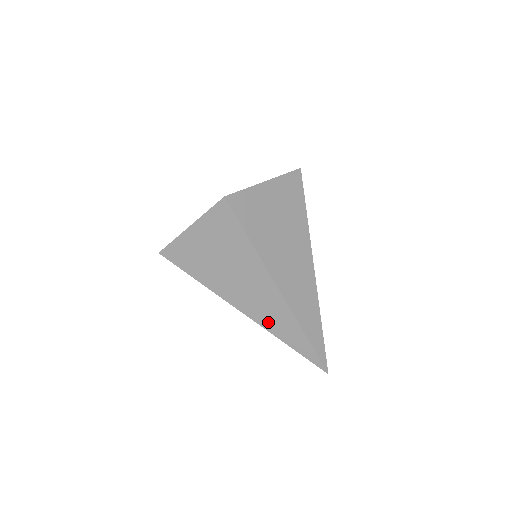
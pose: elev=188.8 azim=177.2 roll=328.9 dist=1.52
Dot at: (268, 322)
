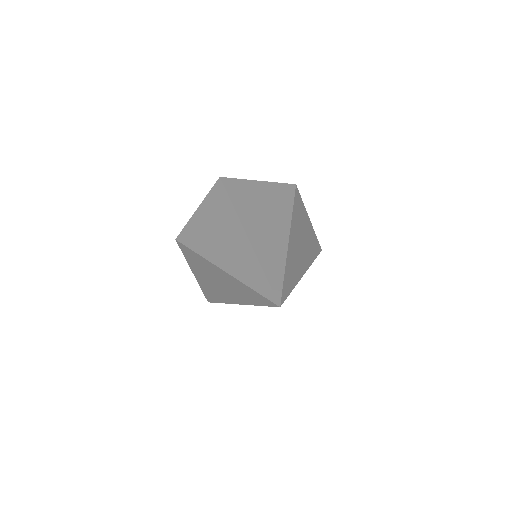
Dot at: (234, 267)
